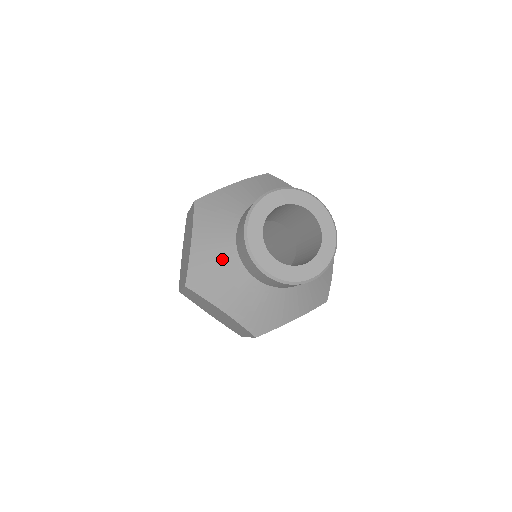
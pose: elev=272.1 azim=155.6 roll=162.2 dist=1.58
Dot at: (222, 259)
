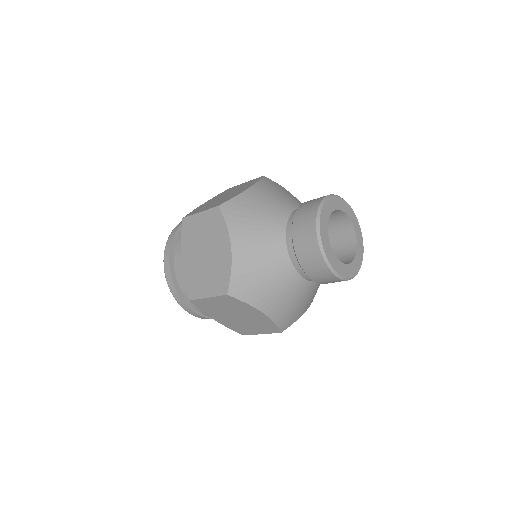
Dot at: (270, 212)
